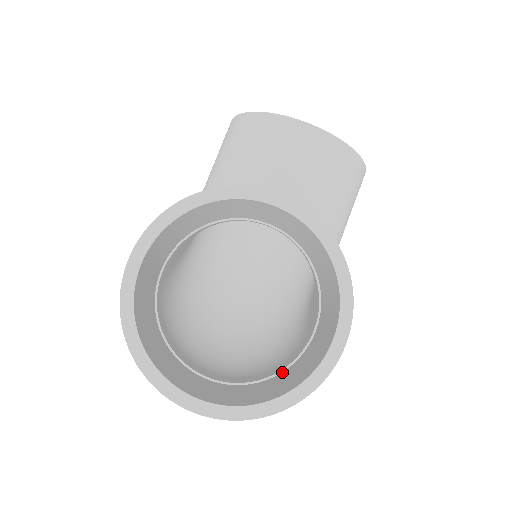
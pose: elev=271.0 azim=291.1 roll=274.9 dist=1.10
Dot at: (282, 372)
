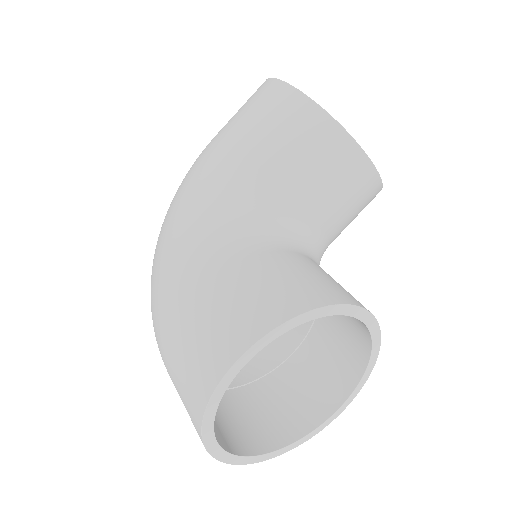
Dot at: (256, 382)
